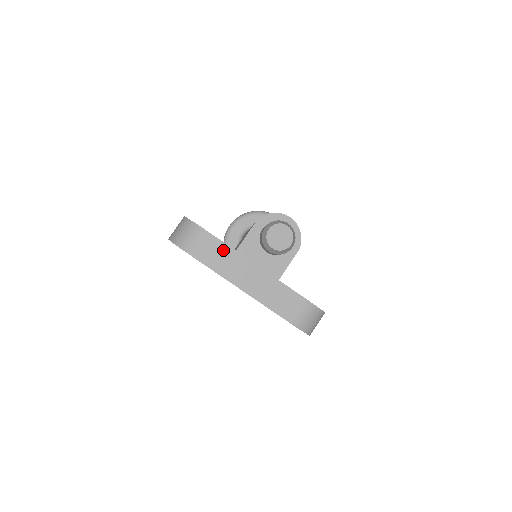
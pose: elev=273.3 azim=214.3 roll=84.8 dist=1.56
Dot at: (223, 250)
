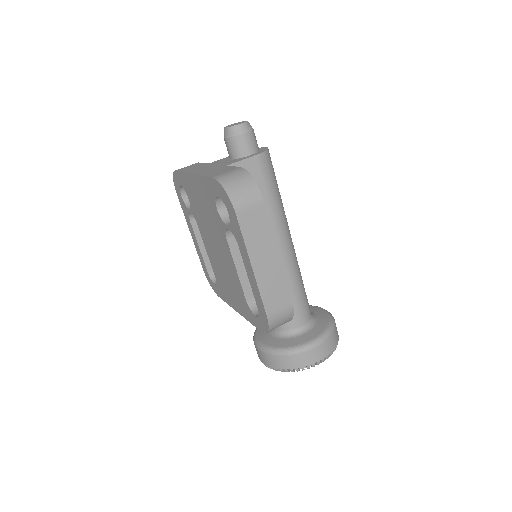
Dot at: (200, 165)
